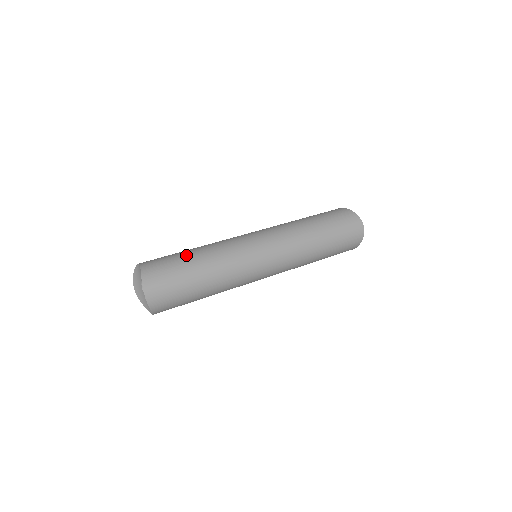
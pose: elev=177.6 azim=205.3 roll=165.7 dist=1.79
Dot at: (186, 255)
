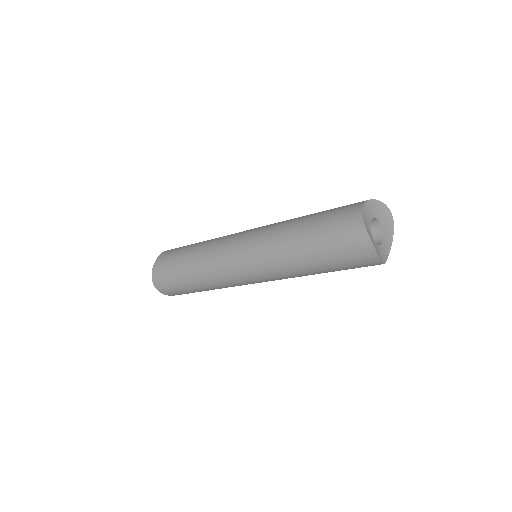
Dot at: (181, 257)
